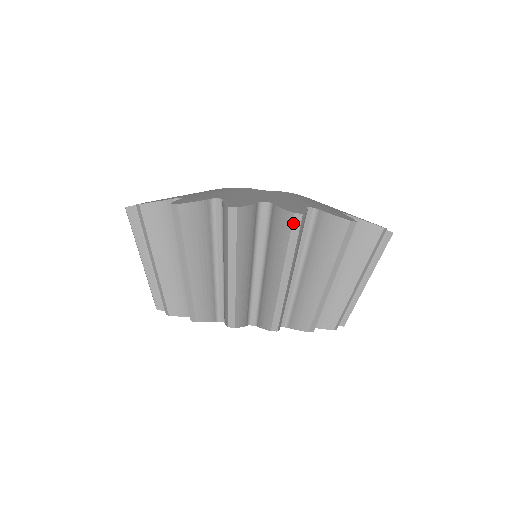
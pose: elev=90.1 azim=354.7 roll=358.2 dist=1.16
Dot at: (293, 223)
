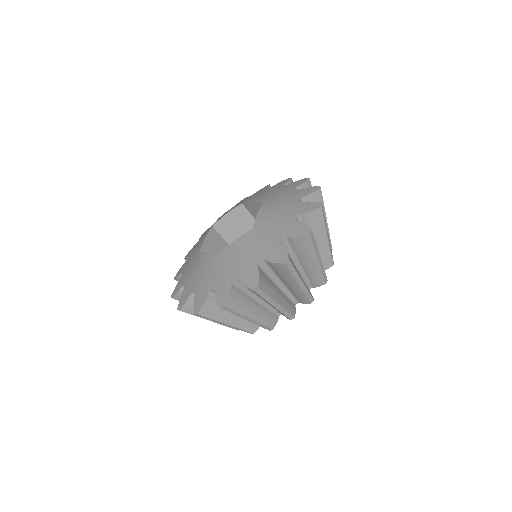
Dot at: (311, 237)
